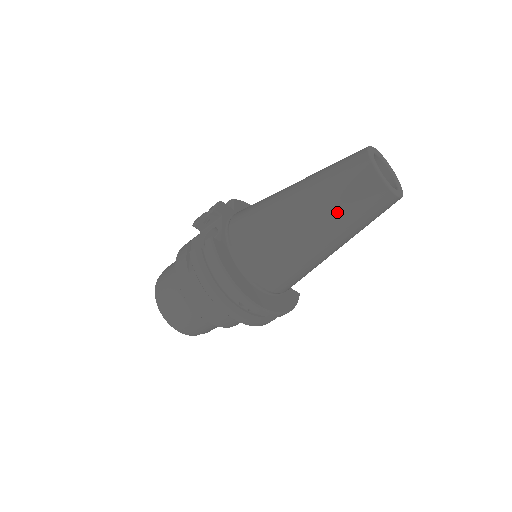
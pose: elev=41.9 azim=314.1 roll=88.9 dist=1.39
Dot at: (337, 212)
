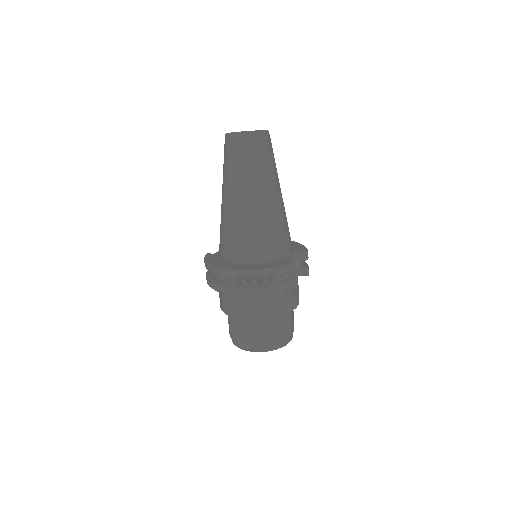
Dot at: (227, 174)
